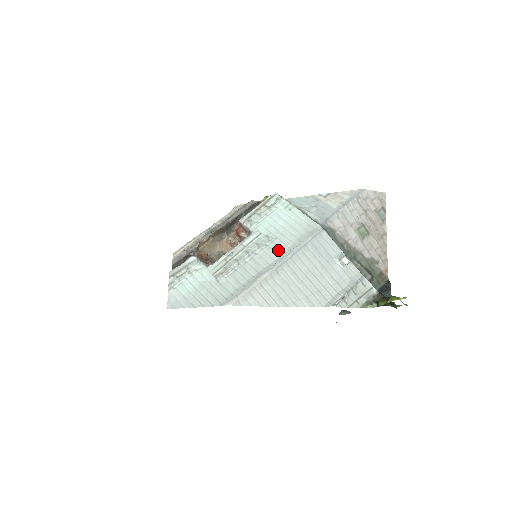
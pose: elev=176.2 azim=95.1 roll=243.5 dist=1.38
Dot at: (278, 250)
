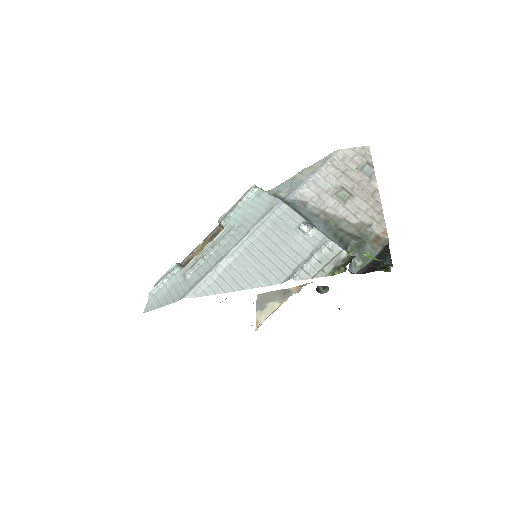
Dot at: (238, 236)
